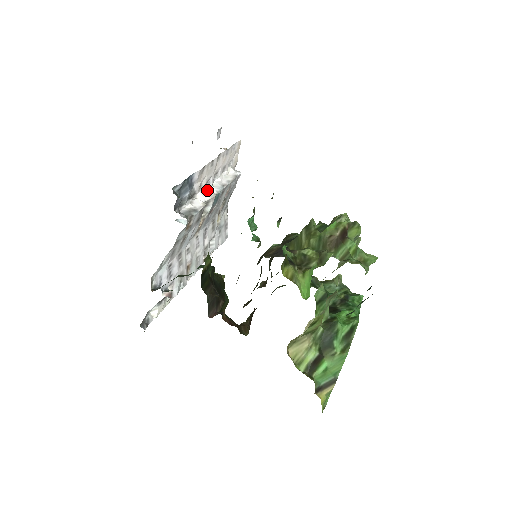
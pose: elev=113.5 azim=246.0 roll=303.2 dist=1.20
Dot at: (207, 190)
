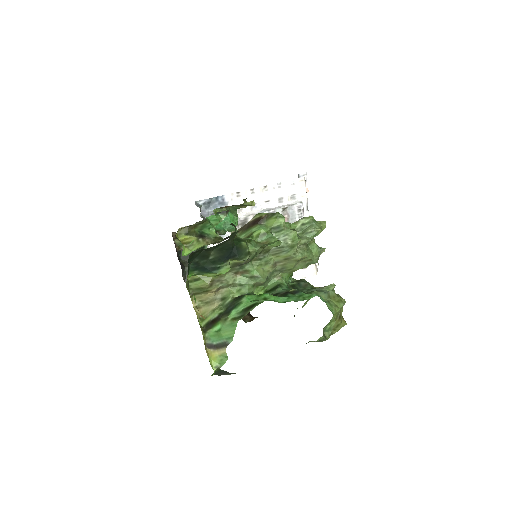
Dot at: (251, 212)
